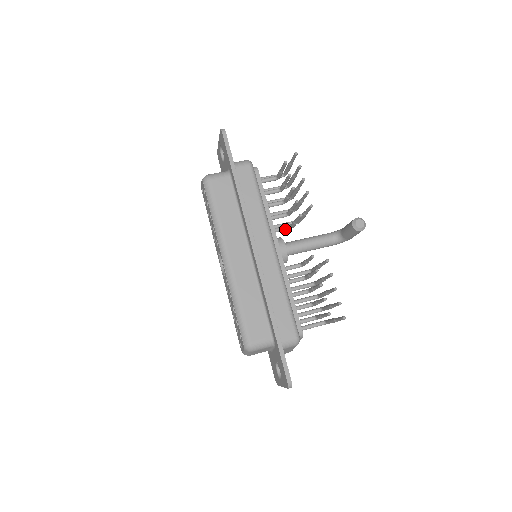
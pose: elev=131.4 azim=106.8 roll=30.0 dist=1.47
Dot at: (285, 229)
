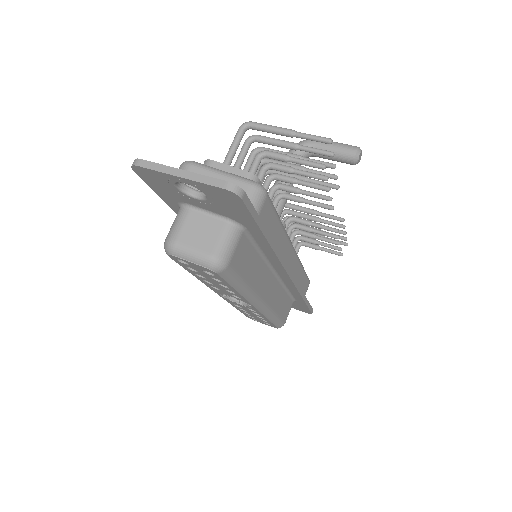
Dot at: (277, 205)
